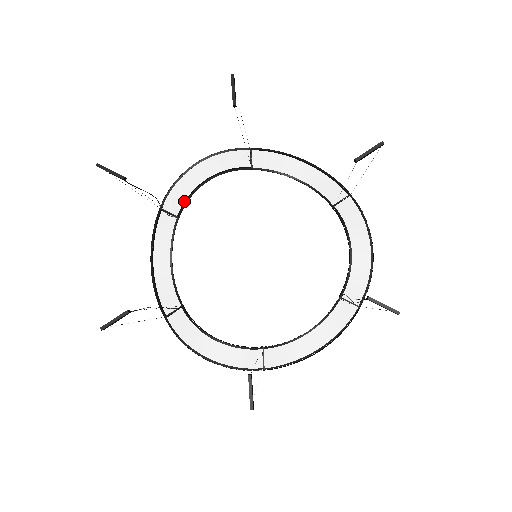
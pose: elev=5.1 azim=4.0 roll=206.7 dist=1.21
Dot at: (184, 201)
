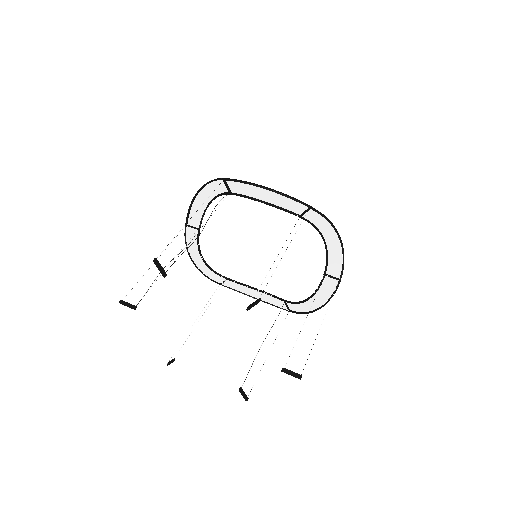
Dot at: (240, 194)
